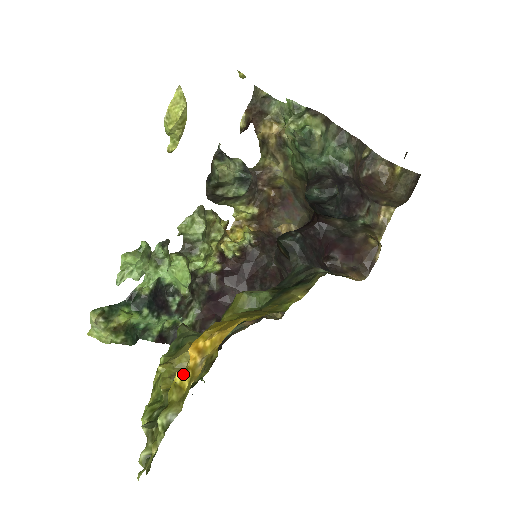
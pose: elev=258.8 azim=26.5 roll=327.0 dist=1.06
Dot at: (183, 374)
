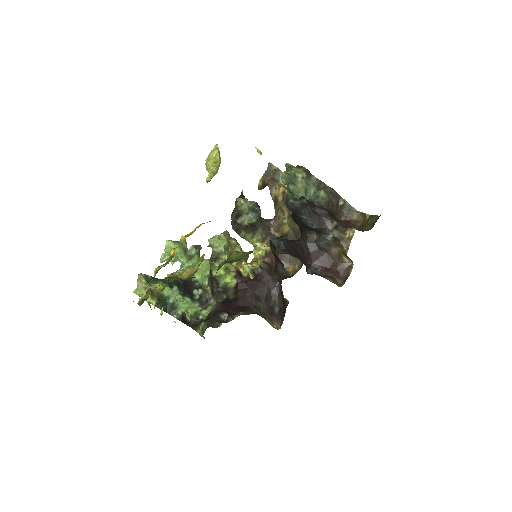
Dot at: (176, 248)
